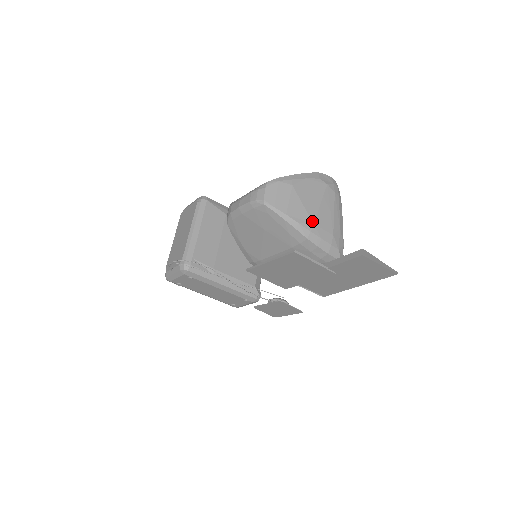
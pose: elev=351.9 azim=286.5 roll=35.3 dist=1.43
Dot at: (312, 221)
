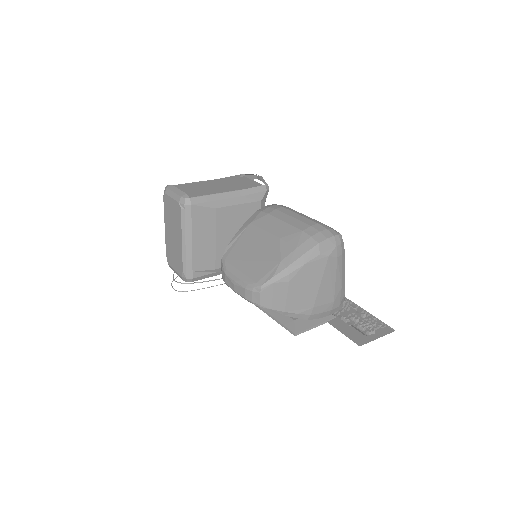
Dot at: (312, 306)
